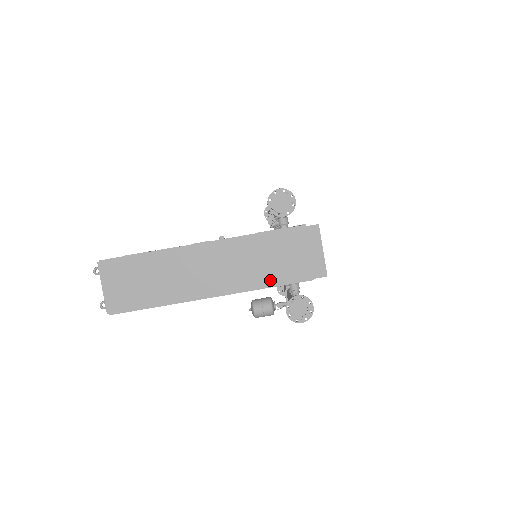
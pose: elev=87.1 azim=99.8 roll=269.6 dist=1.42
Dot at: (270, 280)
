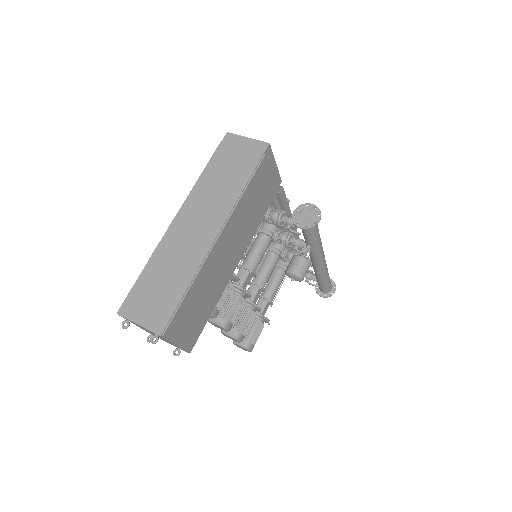
Dot at: (239, 186)
